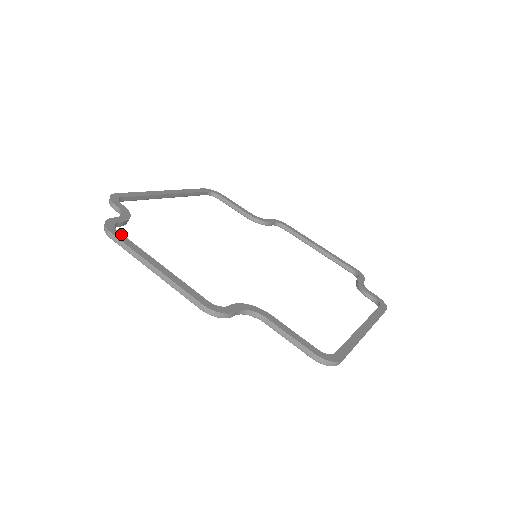
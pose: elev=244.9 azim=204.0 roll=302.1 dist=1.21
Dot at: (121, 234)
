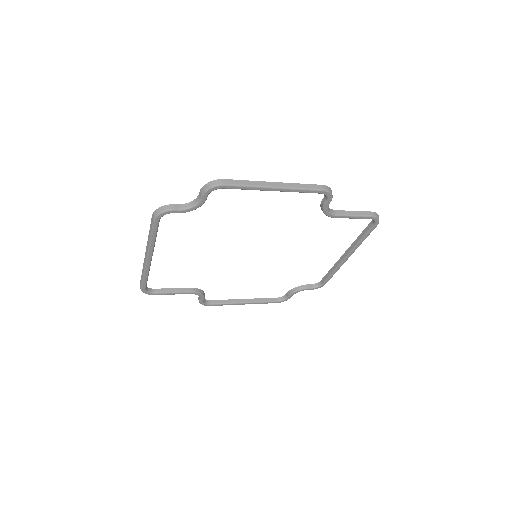
Dot at: occluded
